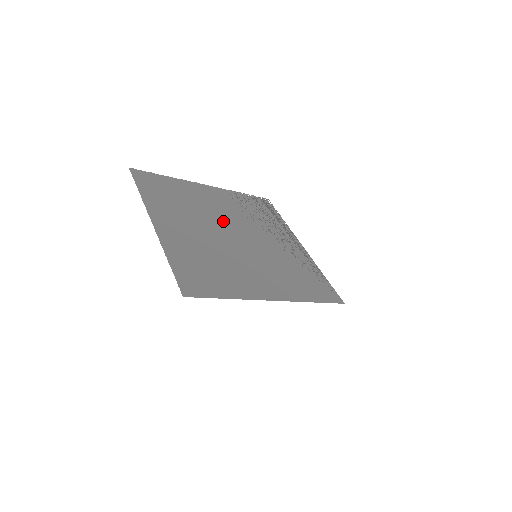
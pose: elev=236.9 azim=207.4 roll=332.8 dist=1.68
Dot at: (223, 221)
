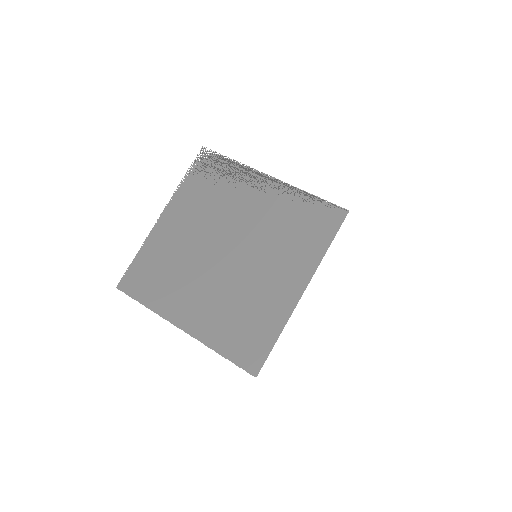
Dot at: (207, 248)
